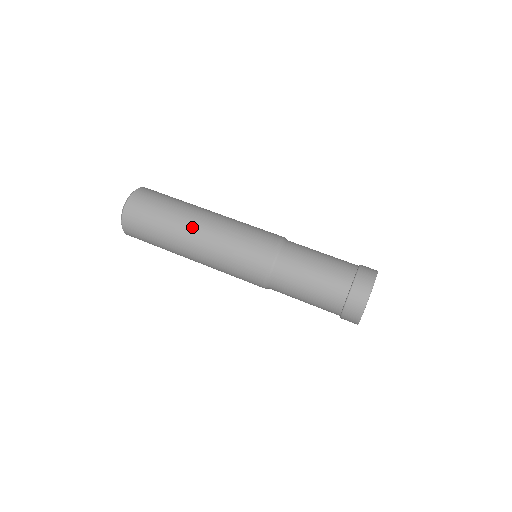
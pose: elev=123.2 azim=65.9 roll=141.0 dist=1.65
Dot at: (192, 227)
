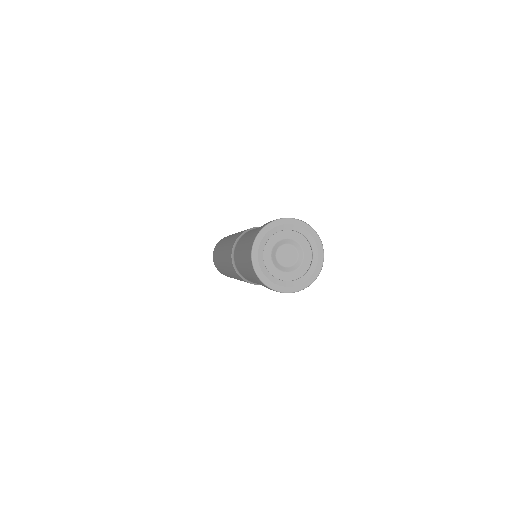
Dot at: occluded
